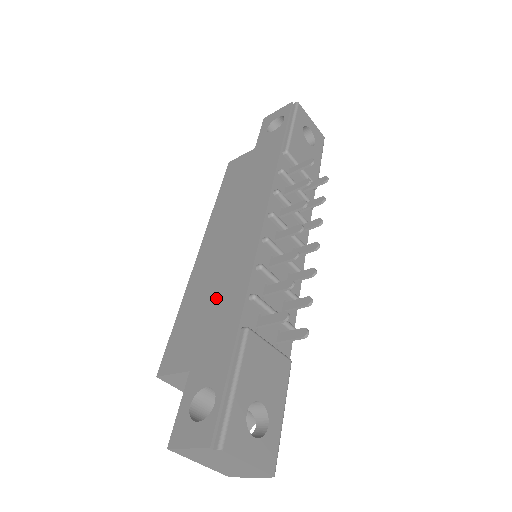
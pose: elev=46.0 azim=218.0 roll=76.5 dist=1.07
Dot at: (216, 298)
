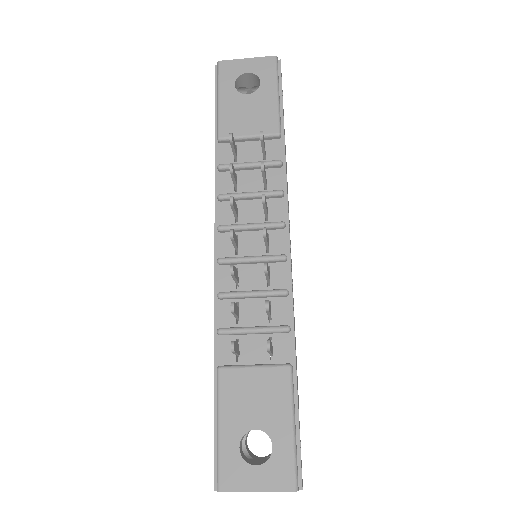
Dot at: occluded
